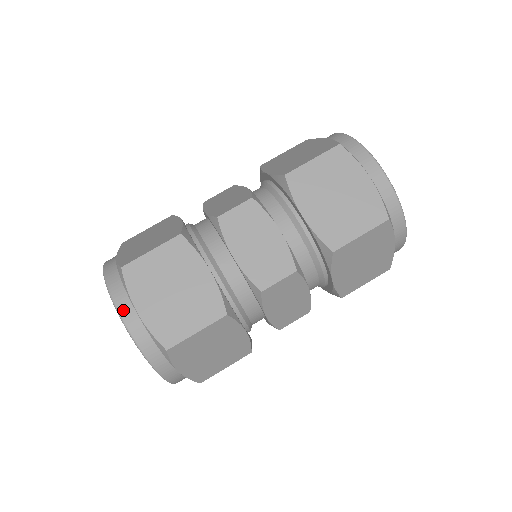
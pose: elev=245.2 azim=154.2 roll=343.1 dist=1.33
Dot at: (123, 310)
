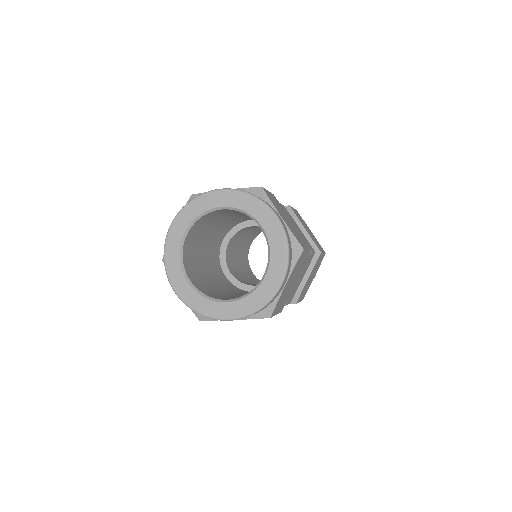
Dot at: (274, 211)
